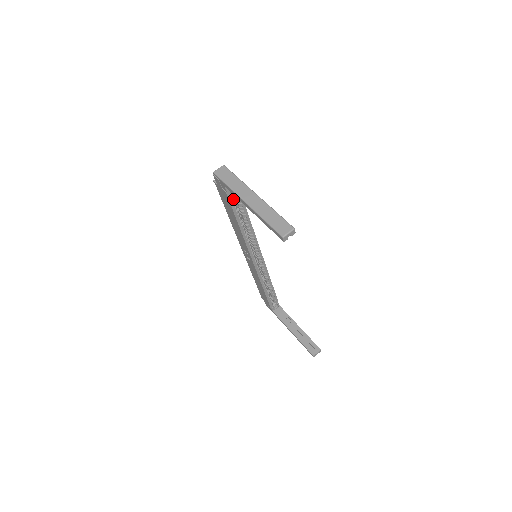
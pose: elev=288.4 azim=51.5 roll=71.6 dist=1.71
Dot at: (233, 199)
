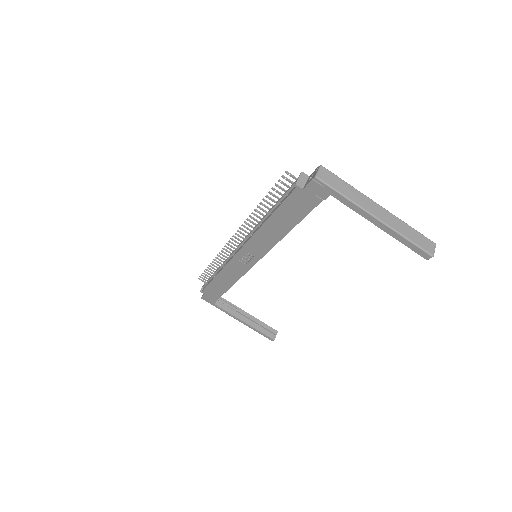
Dot at: occluded
